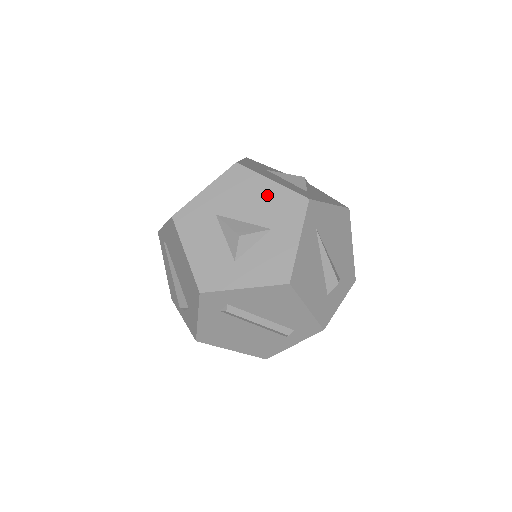
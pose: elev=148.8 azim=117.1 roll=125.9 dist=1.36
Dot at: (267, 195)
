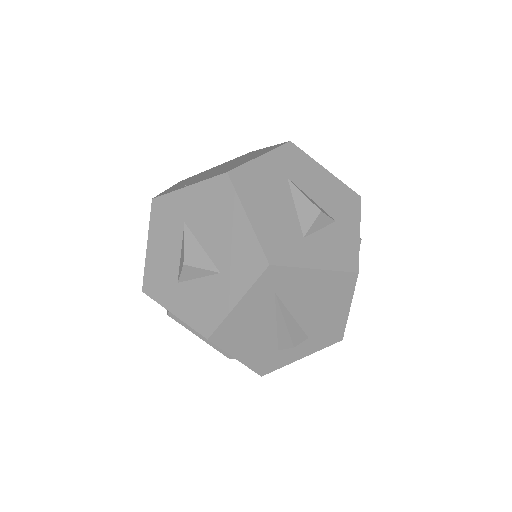
Dot at: (235, 232)
